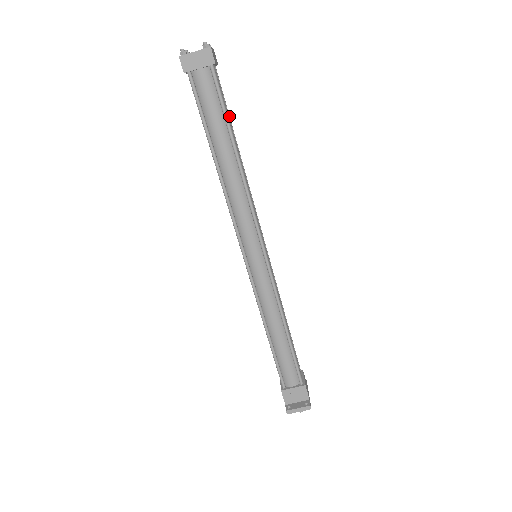
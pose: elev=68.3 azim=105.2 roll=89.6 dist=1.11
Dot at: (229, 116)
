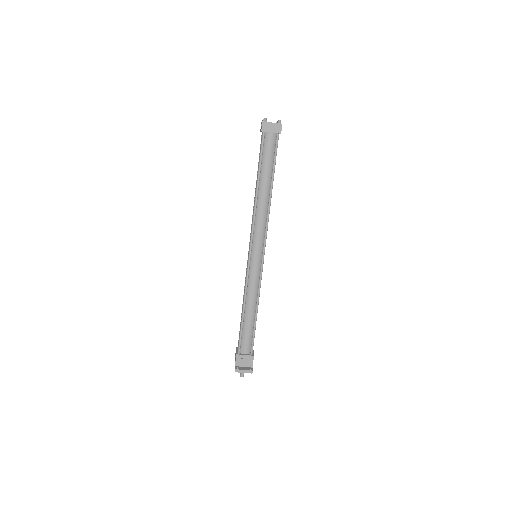
Dot at: occluded
